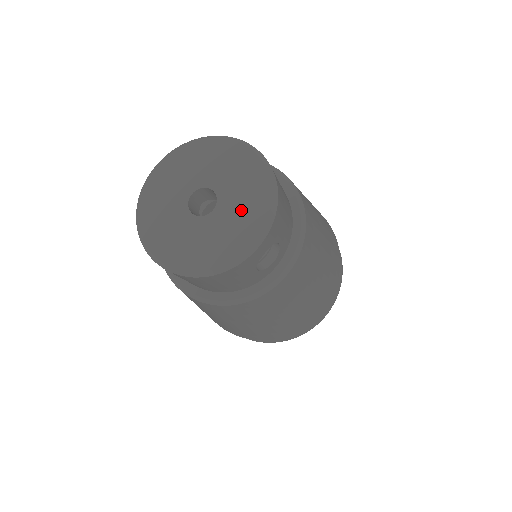
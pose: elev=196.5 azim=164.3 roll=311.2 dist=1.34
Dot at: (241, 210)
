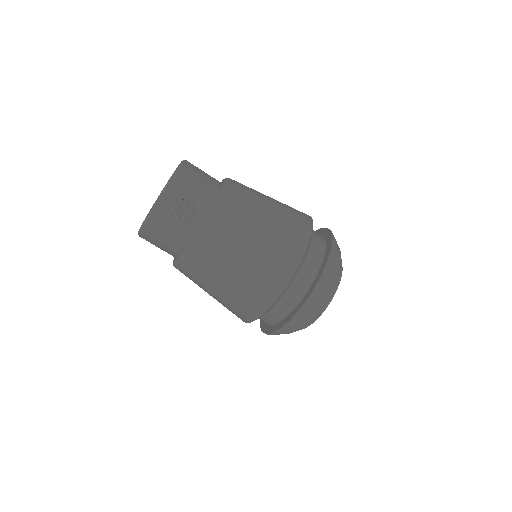
Dot at: occluded
